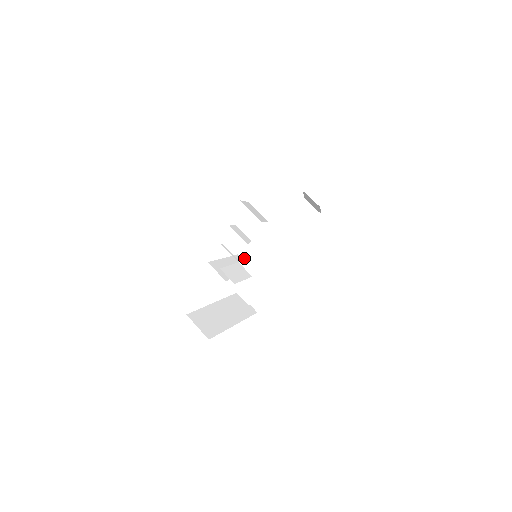
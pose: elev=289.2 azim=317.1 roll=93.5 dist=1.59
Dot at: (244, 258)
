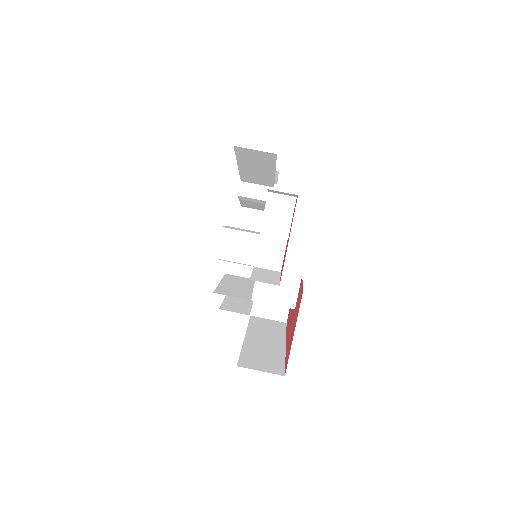
Dot at: (258, 257)
